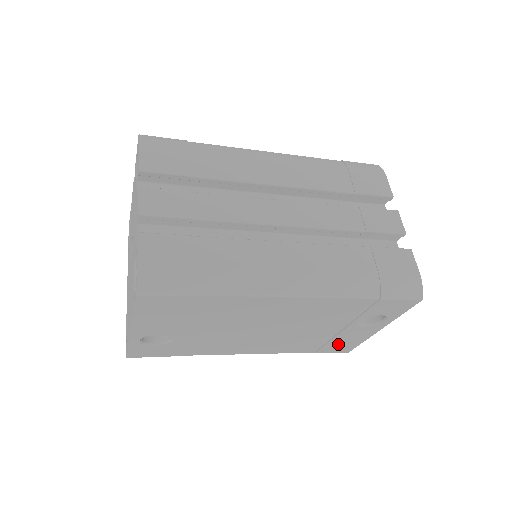
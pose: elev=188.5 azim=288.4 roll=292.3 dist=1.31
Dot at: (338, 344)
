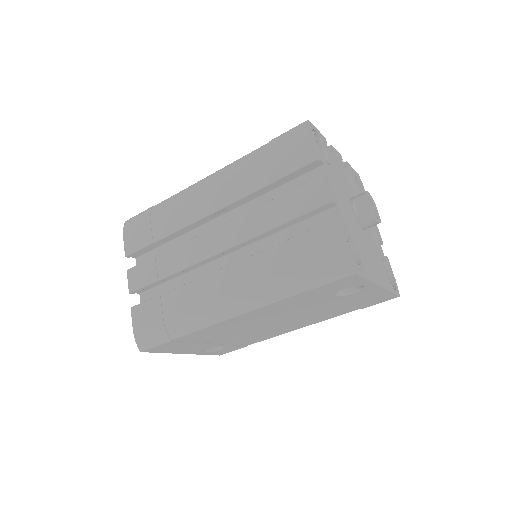
Dot at: (367, 301)
